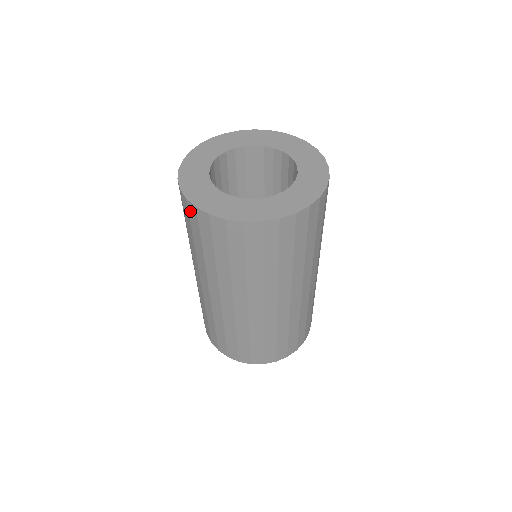
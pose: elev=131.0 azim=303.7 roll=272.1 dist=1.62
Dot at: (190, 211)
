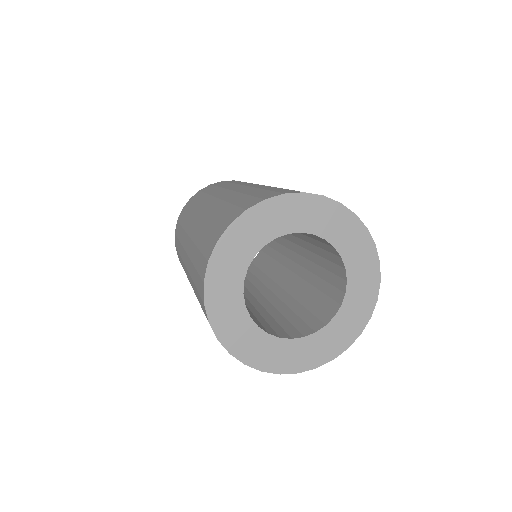
Dot at: occluded
